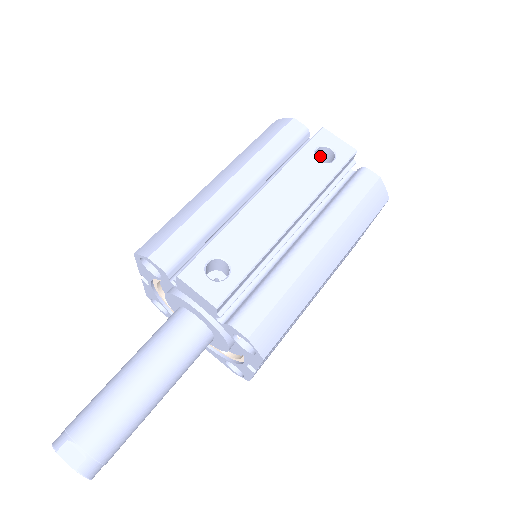
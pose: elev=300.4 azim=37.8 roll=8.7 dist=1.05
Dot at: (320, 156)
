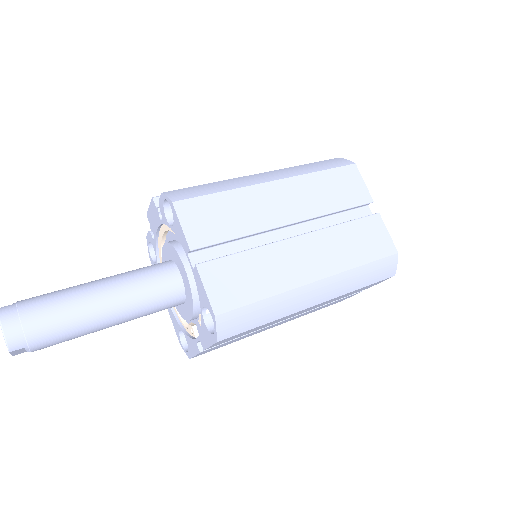
Dot at: occluded
